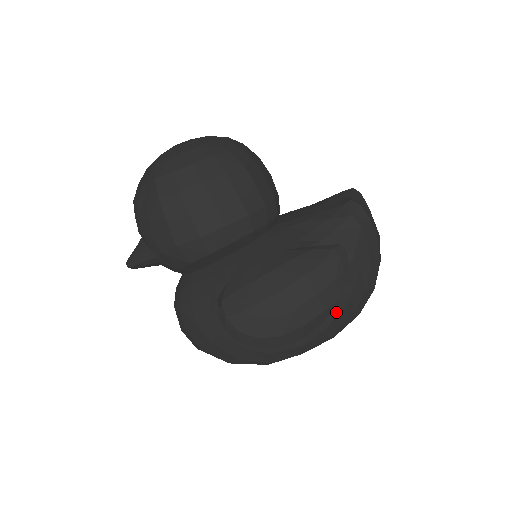
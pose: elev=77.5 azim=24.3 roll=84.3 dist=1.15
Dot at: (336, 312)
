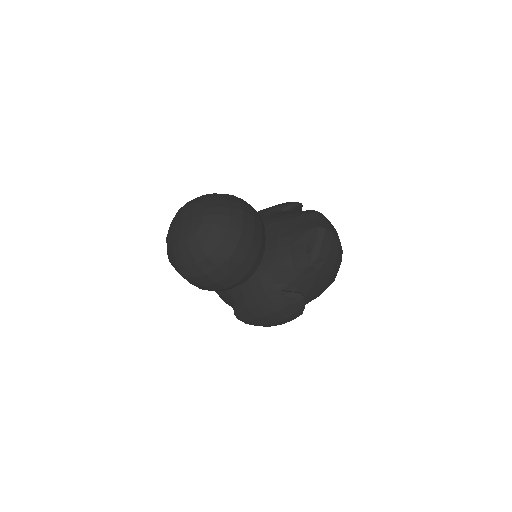
Dot at: occluded
